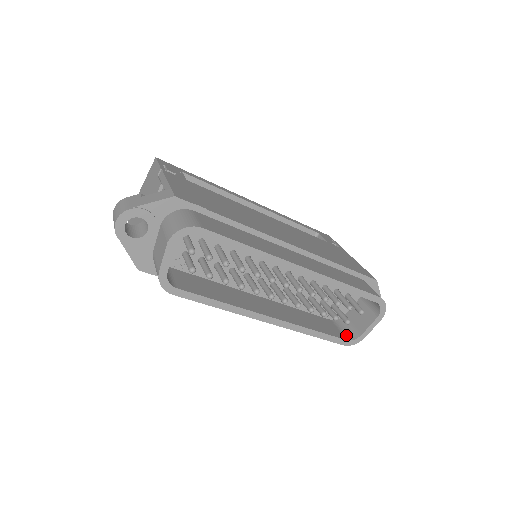
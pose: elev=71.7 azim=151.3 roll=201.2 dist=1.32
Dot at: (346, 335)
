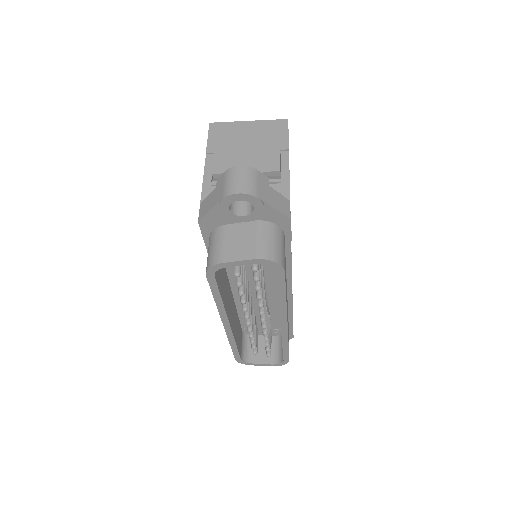
Dot at: (243, 353)
